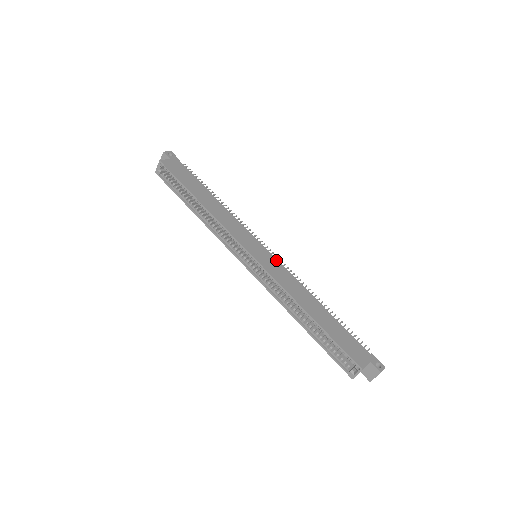
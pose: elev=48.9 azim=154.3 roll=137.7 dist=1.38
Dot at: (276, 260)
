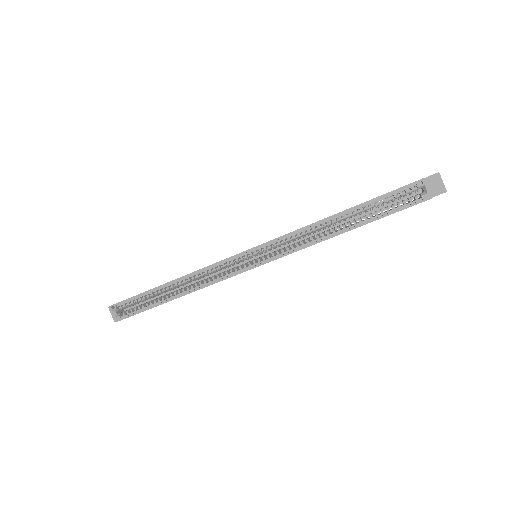
Dot at: occluded
